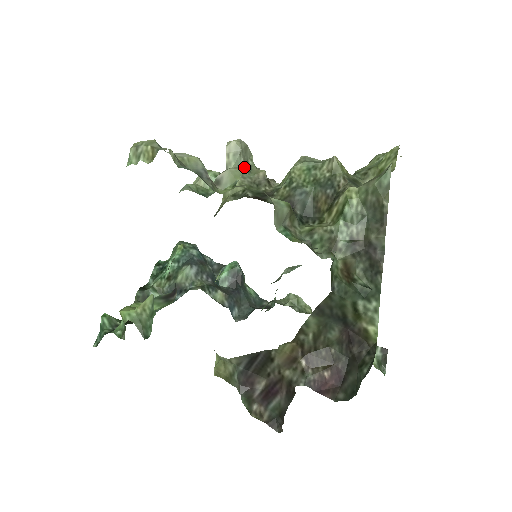
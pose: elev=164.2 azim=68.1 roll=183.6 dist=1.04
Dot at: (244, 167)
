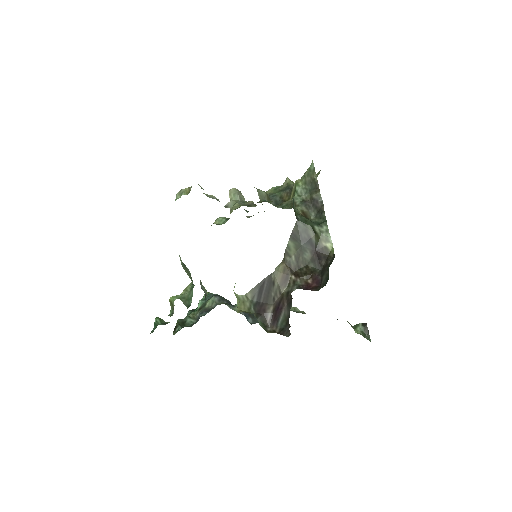
Dot at: (240, 200)
